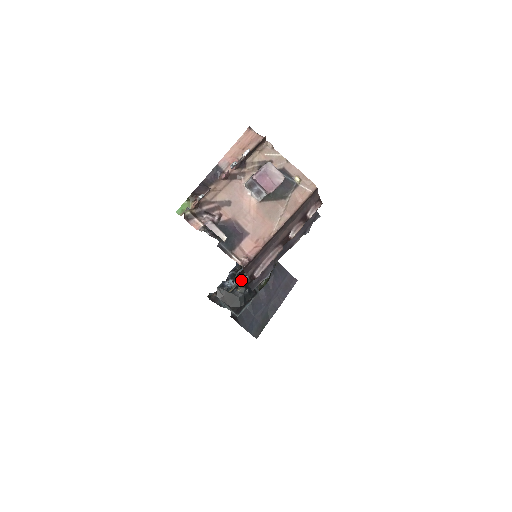
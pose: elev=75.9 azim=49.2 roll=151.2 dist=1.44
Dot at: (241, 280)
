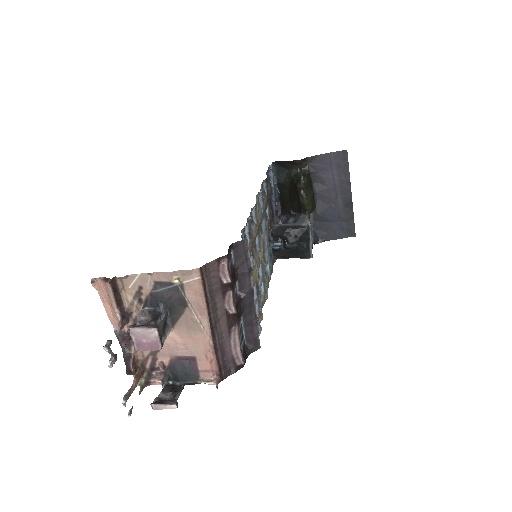
Dot at: (283, 234)
